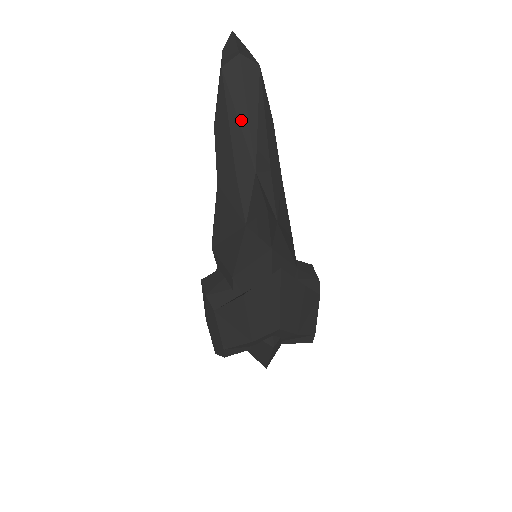
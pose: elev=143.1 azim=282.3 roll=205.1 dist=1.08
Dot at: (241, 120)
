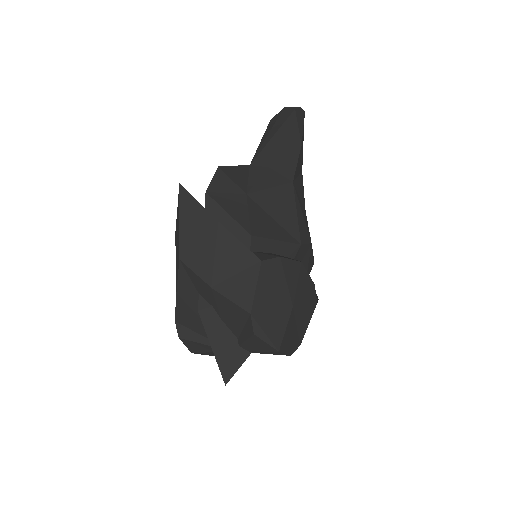
Dot at: (262, 140)
